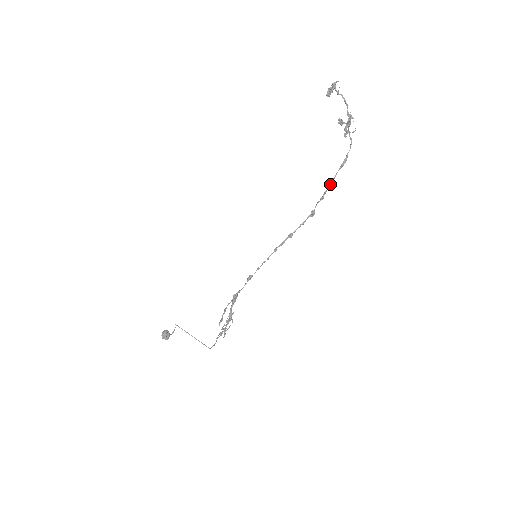
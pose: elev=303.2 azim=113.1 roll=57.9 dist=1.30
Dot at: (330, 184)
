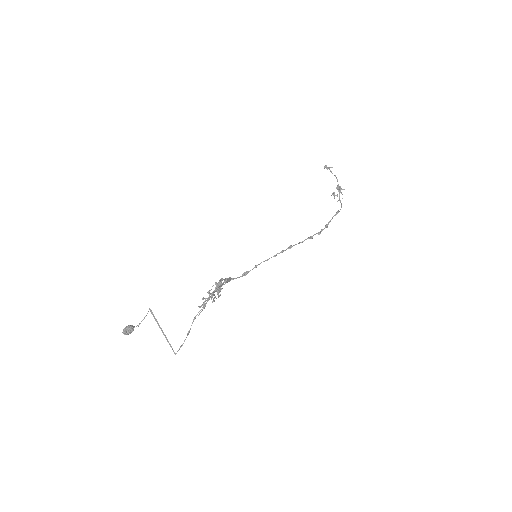
Dot at: (326, 225)
